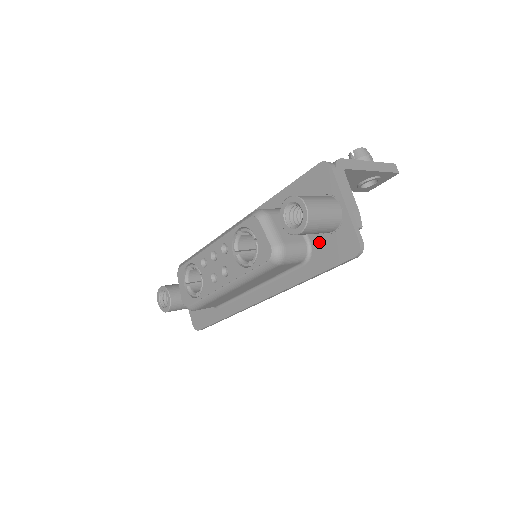
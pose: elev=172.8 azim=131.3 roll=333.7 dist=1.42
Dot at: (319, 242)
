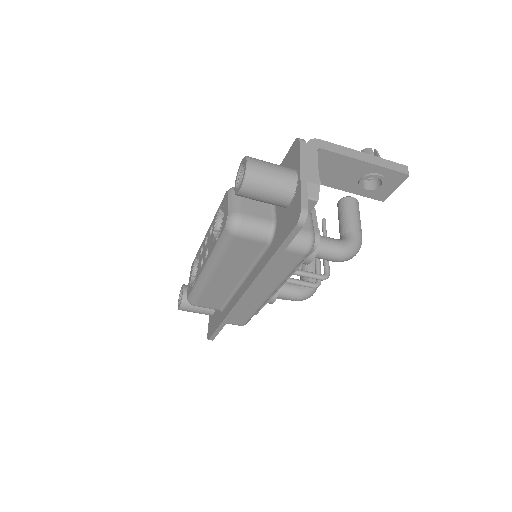
Dot at: (281, 219)
